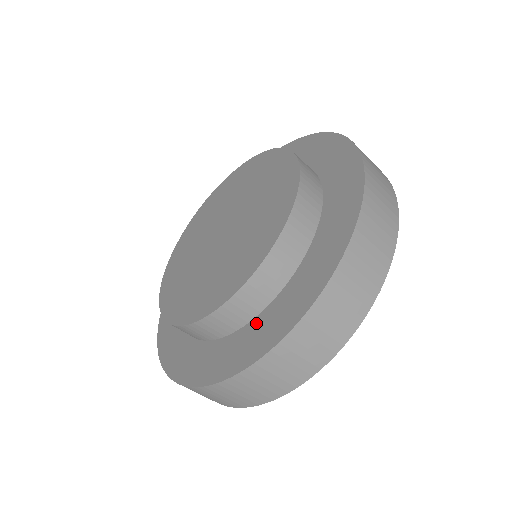
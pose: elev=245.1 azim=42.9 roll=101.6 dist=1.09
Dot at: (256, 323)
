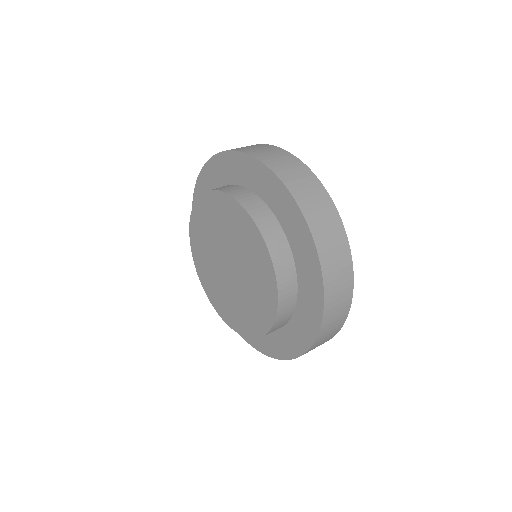
Dot at: (279, 334)
